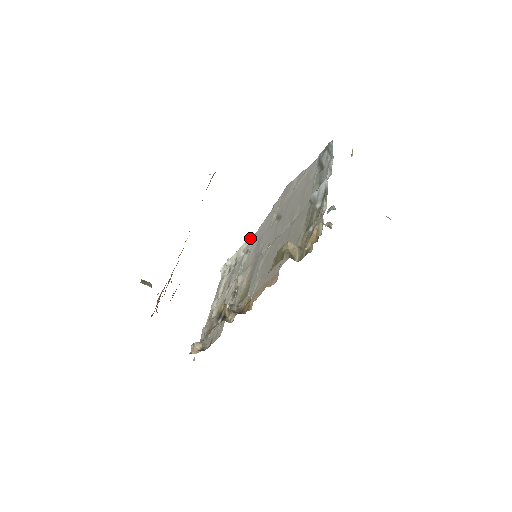
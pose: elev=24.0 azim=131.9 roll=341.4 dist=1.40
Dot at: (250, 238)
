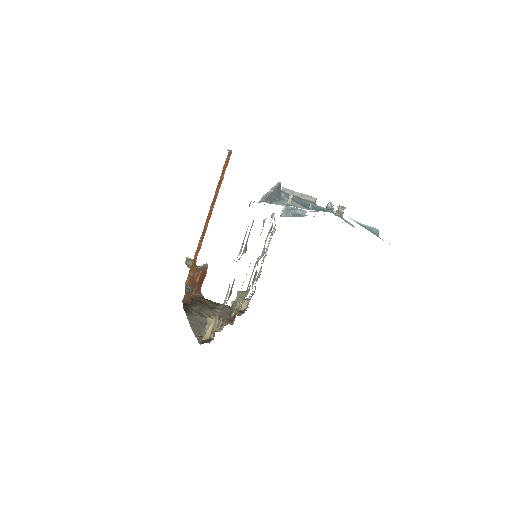
Dot at: (271, 216)
